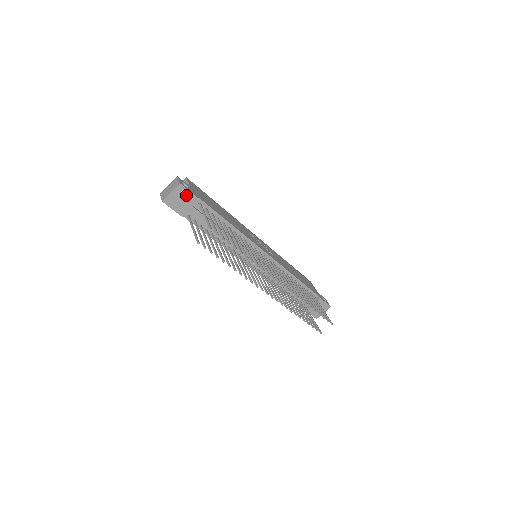
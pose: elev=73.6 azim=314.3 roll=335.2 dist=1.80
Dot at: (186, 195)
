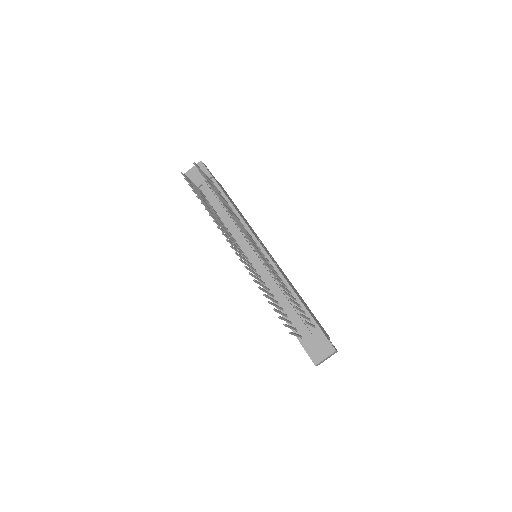
Dot at: (203, 171)
